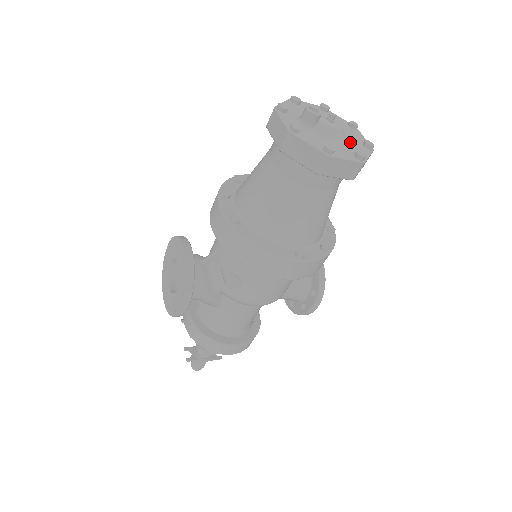
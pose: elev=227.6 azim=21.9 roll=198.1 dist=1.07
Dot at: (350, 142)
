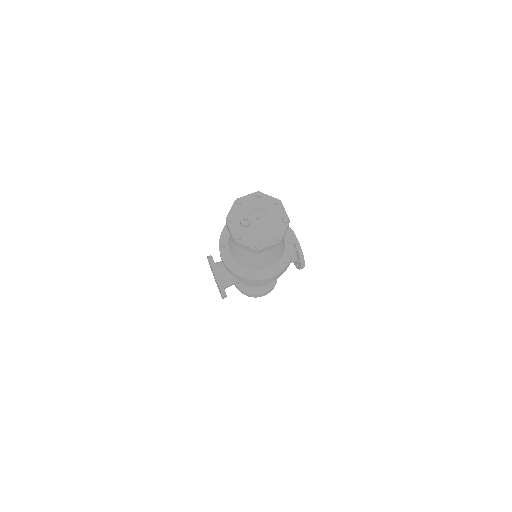
Dot at: (273, 224)
